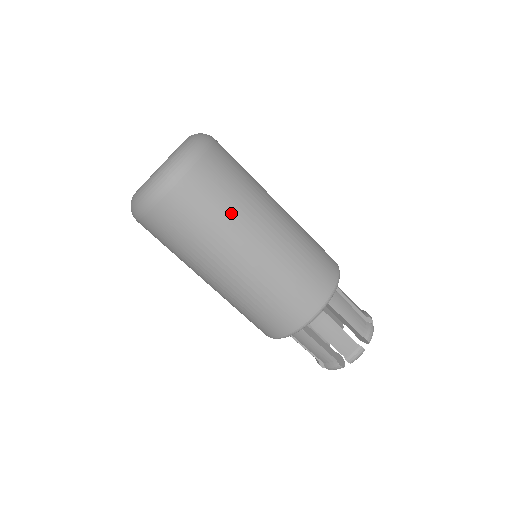
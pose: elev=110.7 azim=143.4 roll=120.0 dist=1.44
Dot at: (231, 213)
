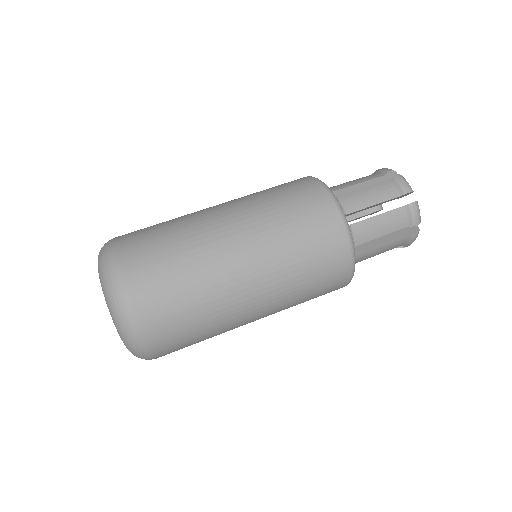
Dot at: (179, 231)
